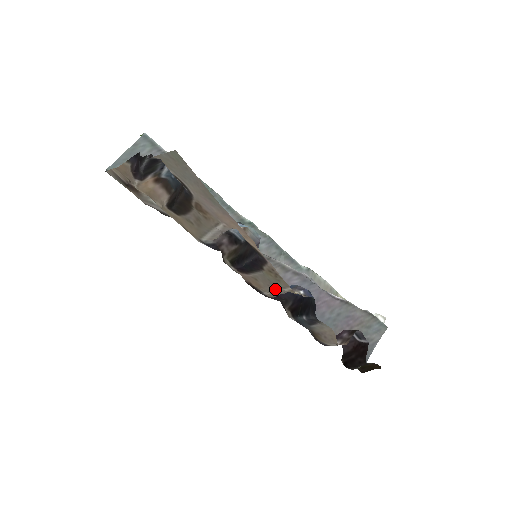
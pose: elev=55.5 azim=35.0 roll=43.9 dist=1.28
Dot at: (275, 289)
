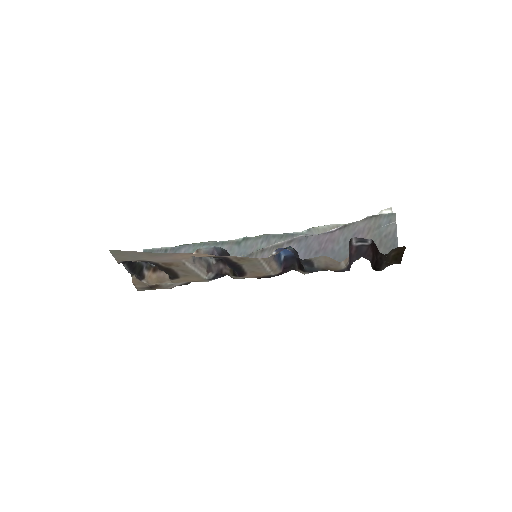
Dot at: (262, 267)
